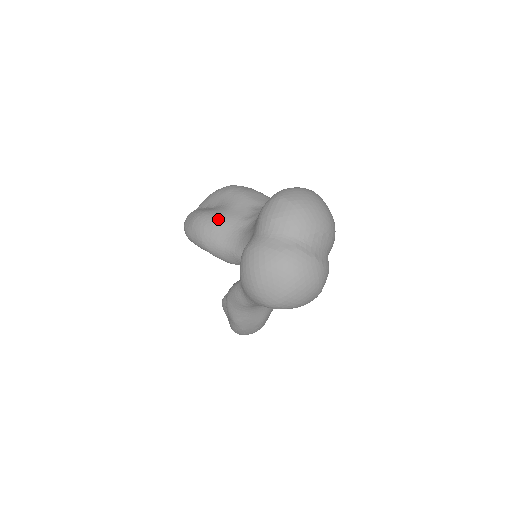
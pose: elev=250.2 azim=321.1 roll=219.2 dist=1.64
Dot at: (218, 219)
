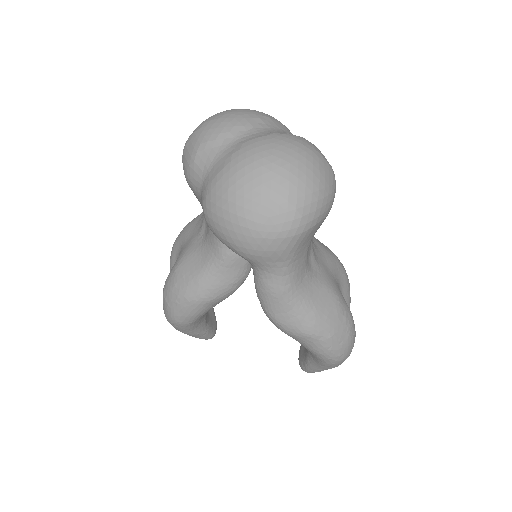
Dot at: (178, 262)
